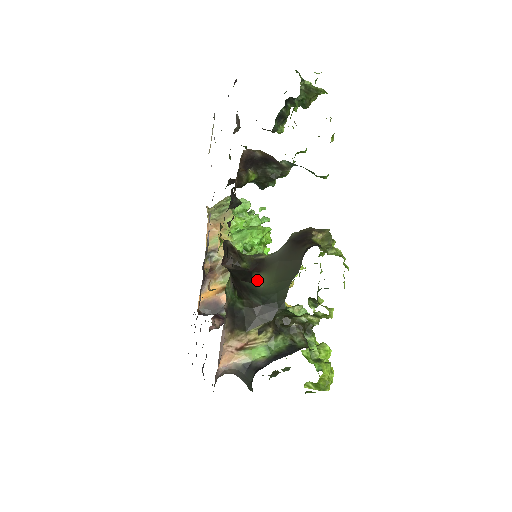
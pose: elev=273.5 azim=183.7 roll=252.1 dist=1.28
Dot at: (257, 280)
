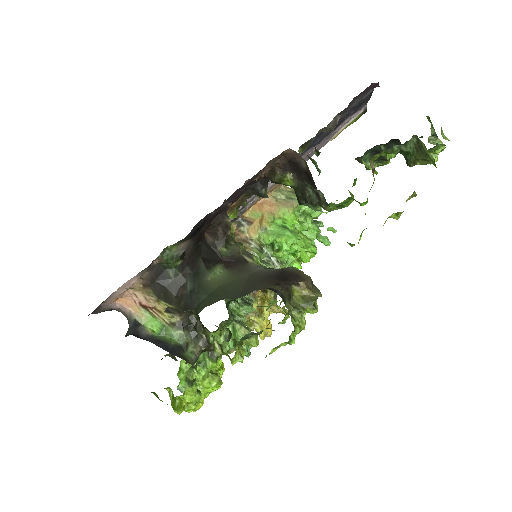
Dot at: (214, 271)
